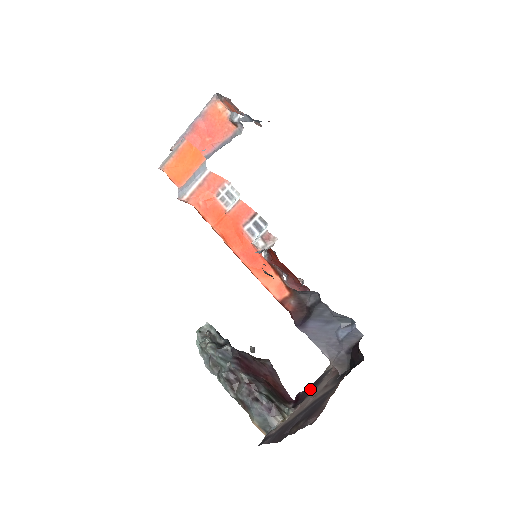
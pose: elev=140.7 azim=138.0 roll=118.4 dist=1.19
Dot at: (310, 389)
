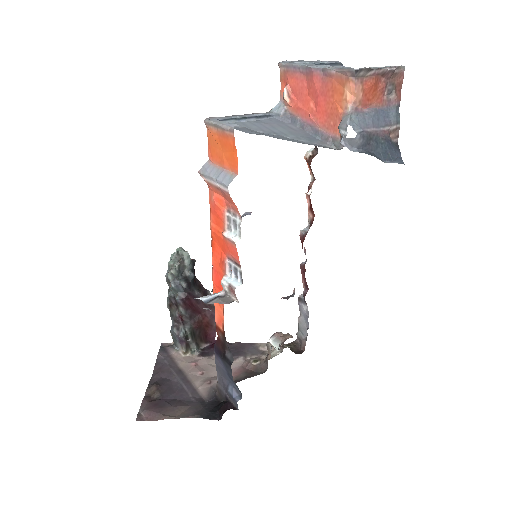
Dot at: occluded
